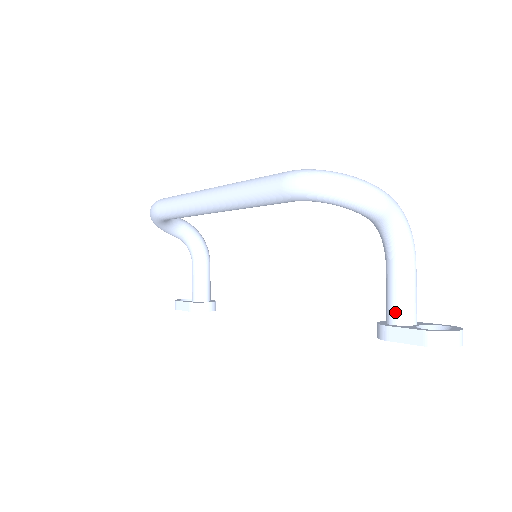
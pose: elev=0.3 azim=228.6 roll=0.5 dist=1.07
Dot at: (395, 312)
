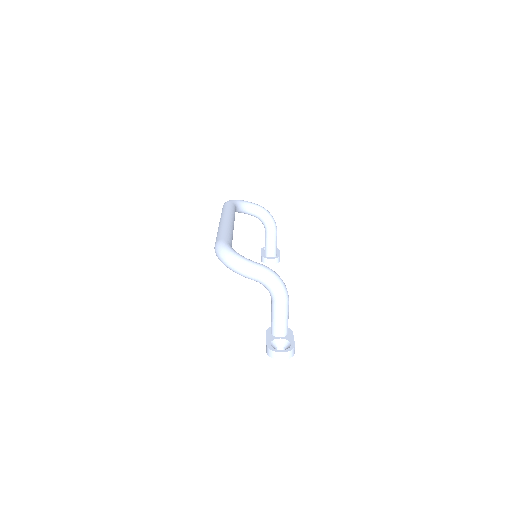
Dot at: (271, 327)
